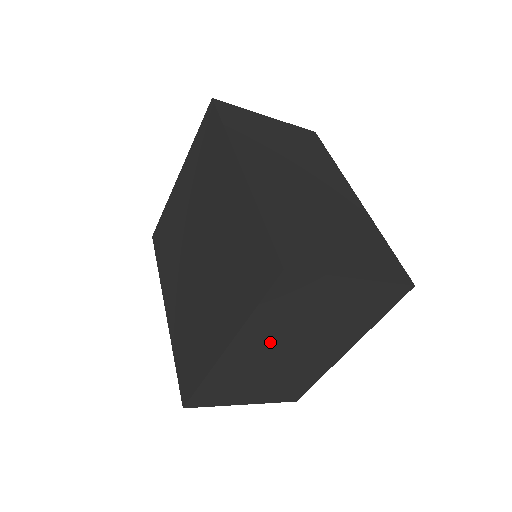
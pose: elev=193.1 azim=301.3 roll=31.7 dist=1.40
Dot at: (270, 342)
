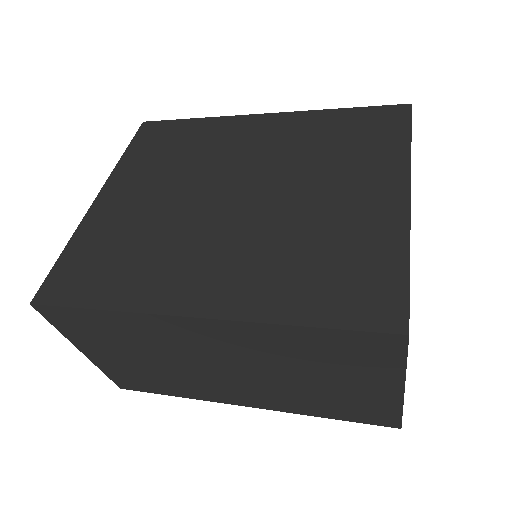
Dot at: occluded
